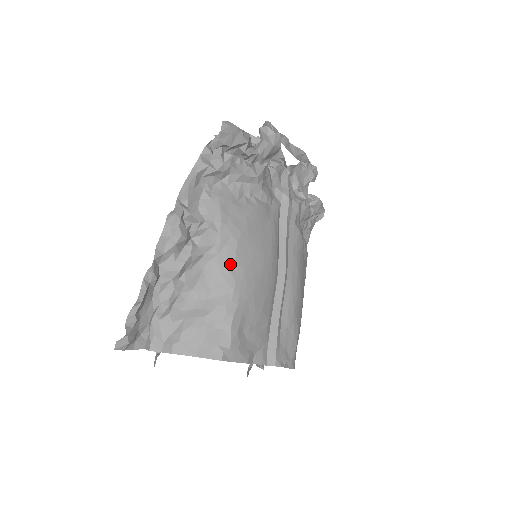
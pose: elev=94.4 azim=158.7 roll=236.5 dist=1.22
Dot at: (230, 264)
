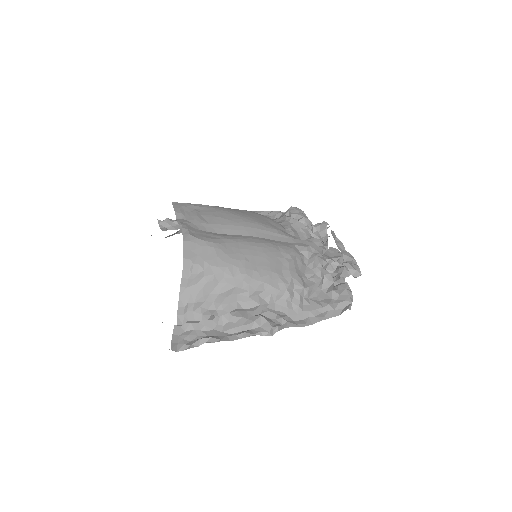
Dot at: occluded
